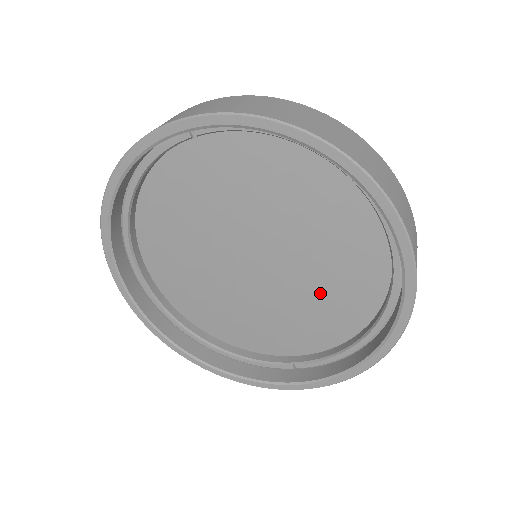
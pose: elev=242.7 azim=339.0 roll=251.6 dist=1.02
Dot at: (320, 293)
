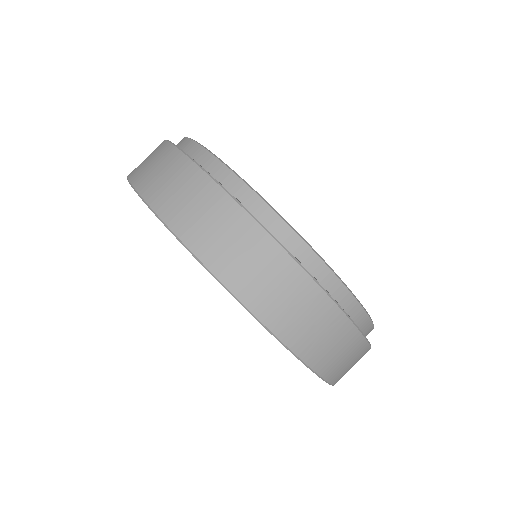
Dot at: occluded
